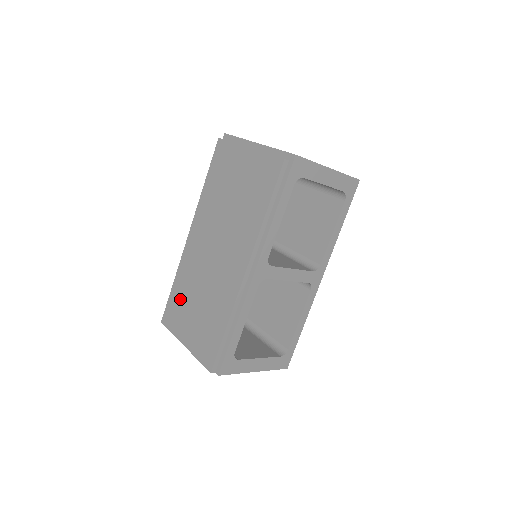
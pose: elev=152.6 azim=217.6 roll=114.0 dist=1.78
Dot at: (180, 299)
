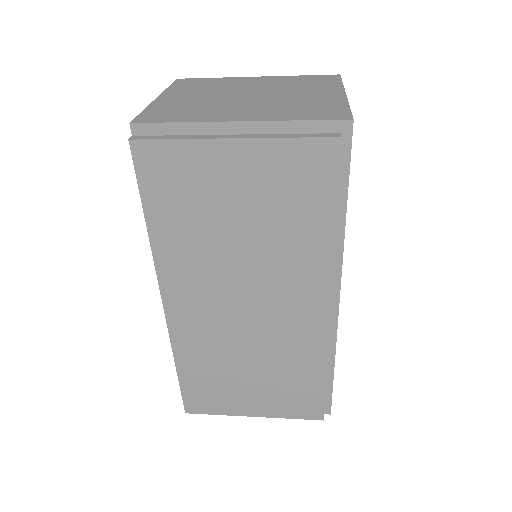
Dot at: (208, 380)
